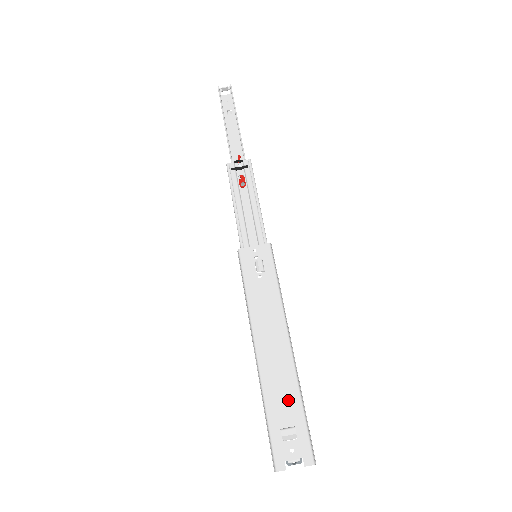
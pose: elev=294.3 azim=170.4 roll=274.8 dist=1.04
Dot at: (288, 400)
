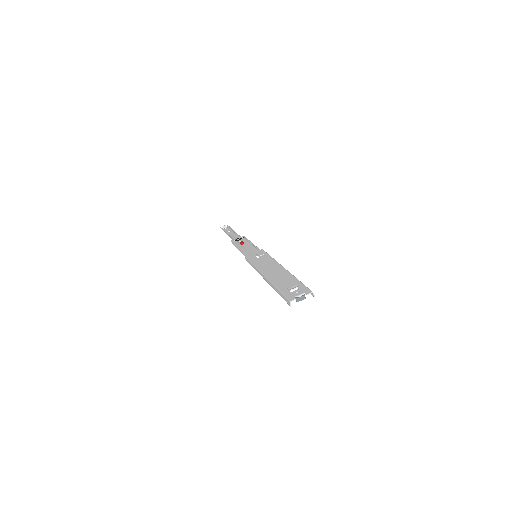
Dot at: (289, 281)
